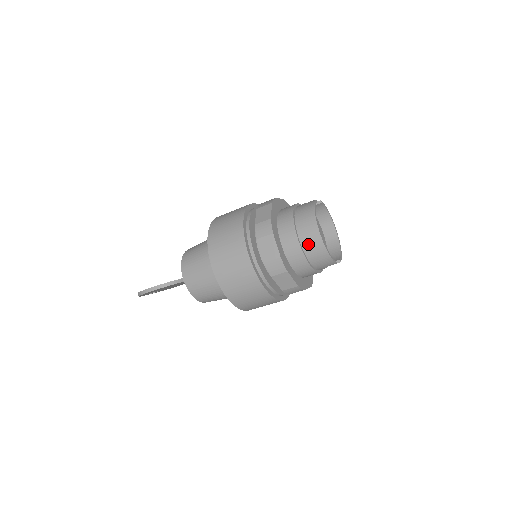
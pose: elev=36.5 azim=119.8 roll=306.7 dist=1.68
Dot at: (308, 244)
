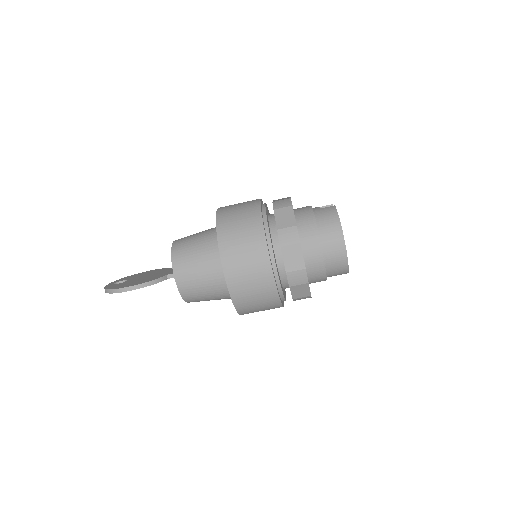
Dot at: (331, 255)
